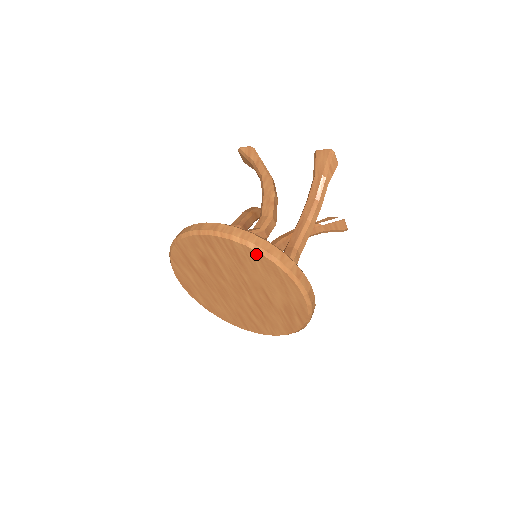
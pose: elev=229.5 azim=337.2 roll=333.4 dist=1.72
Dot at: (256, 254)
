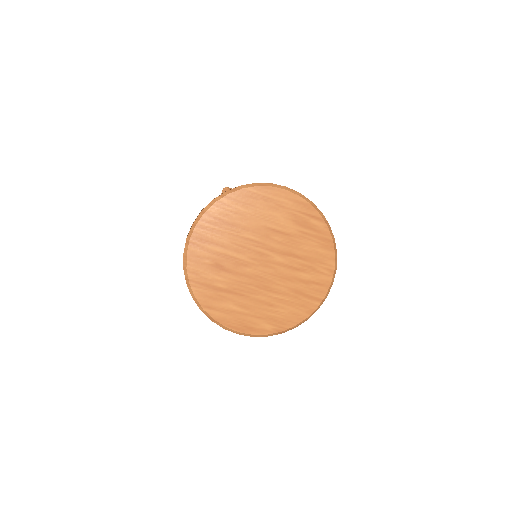
Dot at: (227, 200)
